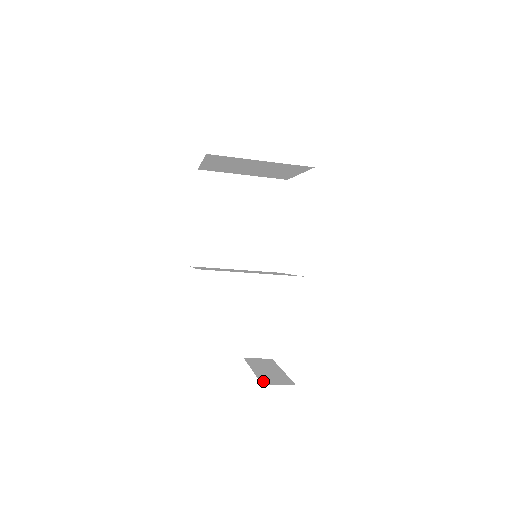
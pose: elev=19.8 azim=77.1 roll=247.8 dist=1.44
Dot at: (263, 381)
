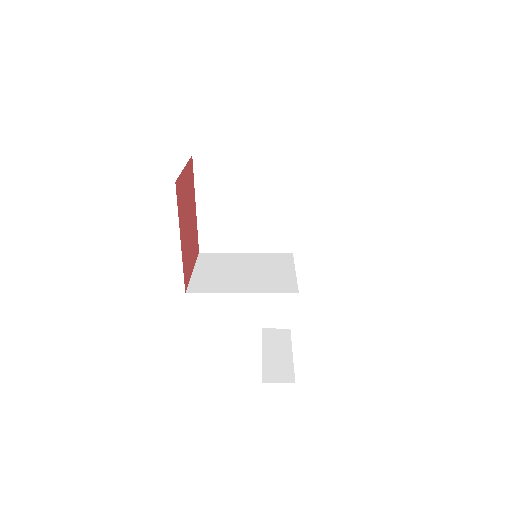
Dot at: (265, 376)
